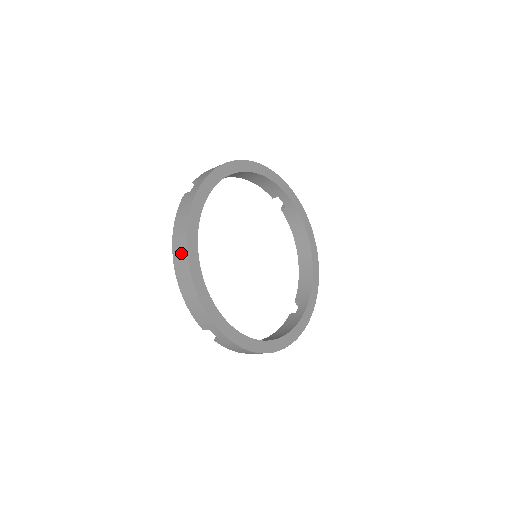
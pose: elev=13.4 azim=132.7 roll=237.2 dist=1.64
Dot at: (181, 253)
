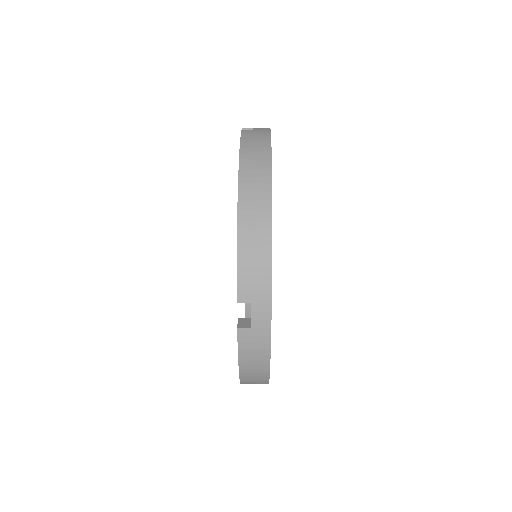
Dot at: (257, 382)
